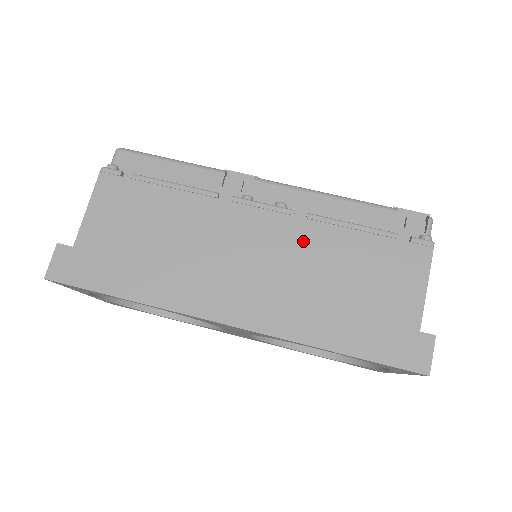
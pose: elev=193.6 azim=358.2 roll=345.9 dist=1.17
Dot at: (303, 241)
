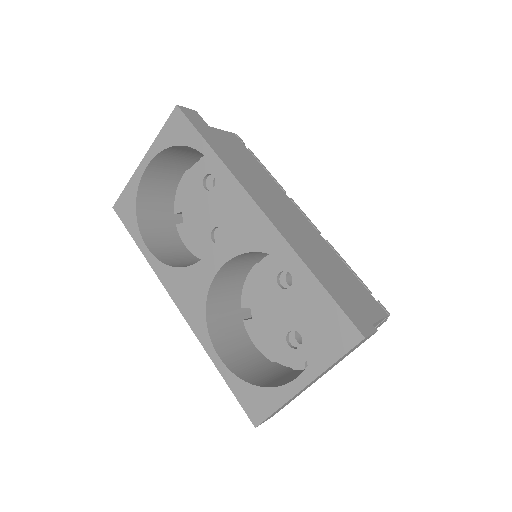
Dot at: (318, 242)
